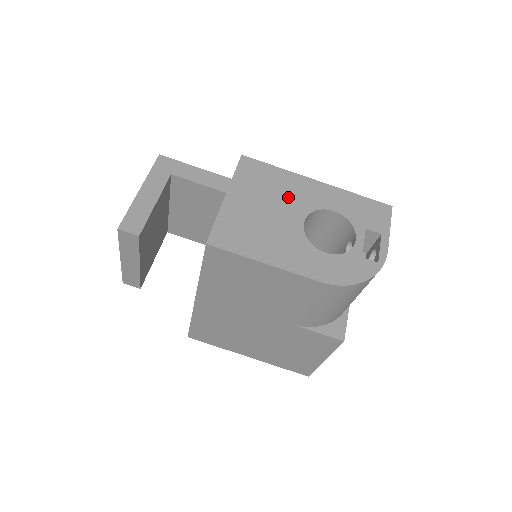
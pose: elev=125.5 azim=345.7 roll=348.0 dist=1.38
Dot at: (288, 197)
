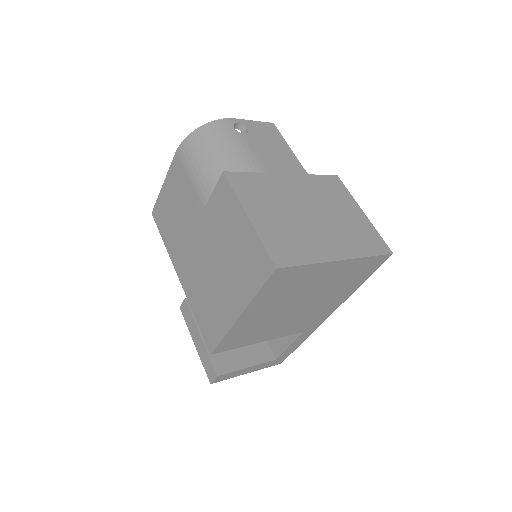
Dot at: occluded
